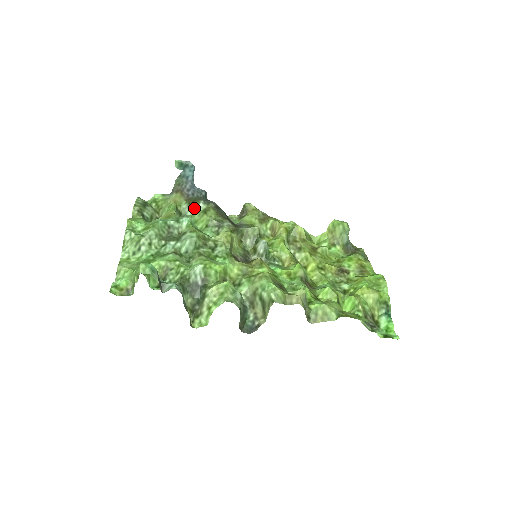
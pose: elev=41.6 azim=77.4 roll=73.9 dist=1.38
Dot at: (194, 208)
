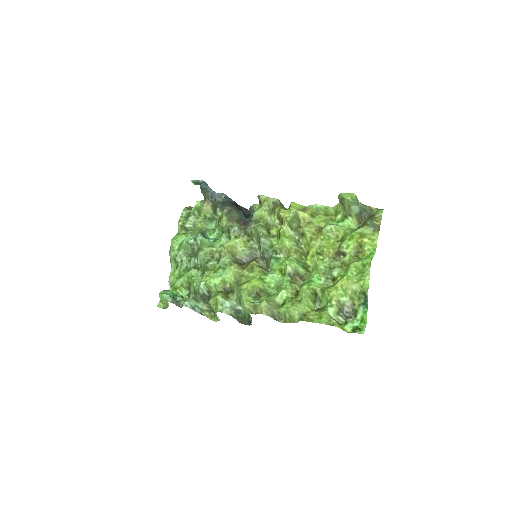
Dot at: (216, 214)
